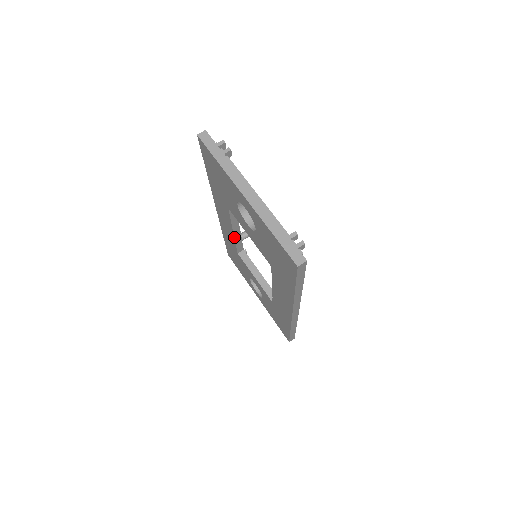
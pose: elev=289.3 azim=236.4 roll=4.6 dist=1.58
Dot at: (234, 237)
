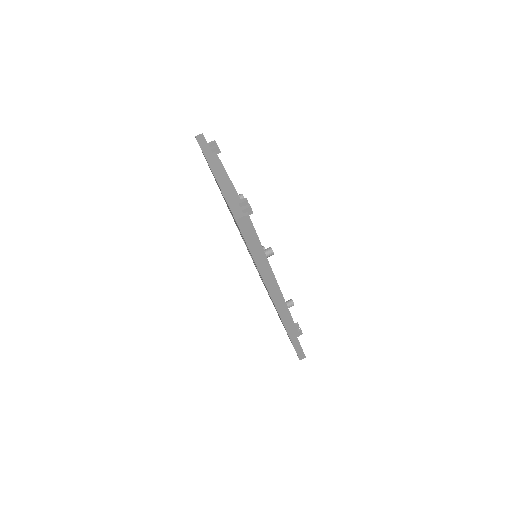
Dot at: occluded
